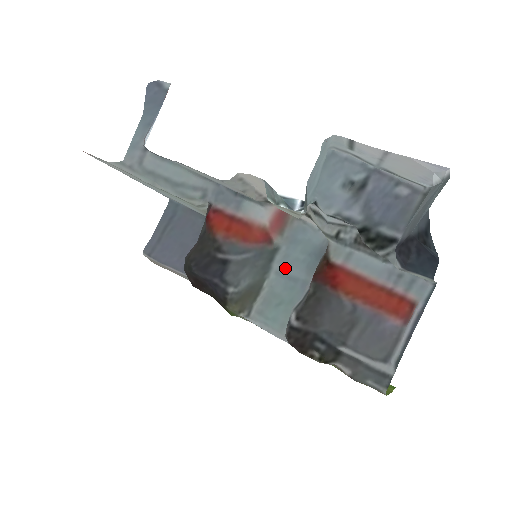
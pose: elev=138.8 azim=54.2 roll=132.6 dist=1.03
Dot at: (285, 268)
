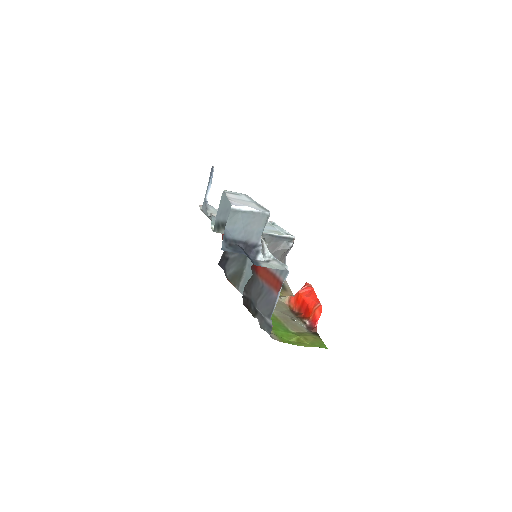
Dot at: (251, 262)
